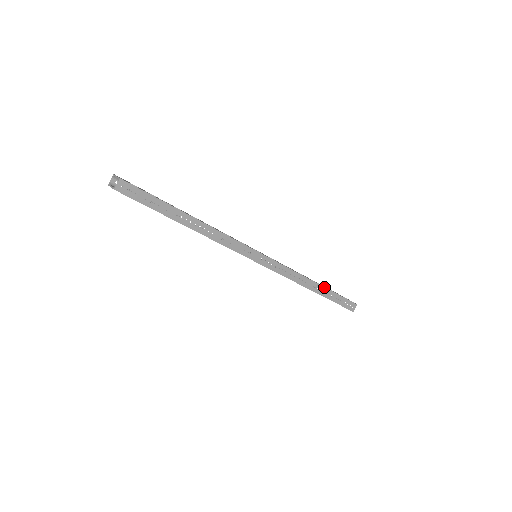
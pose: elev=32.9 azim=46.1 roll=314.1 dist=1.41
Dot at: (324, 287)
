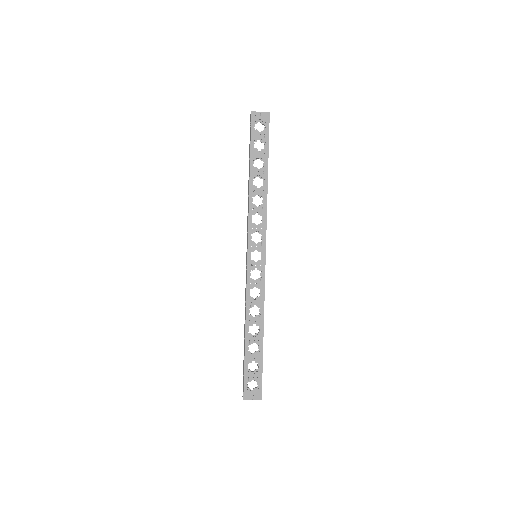
Dot at: occluded
